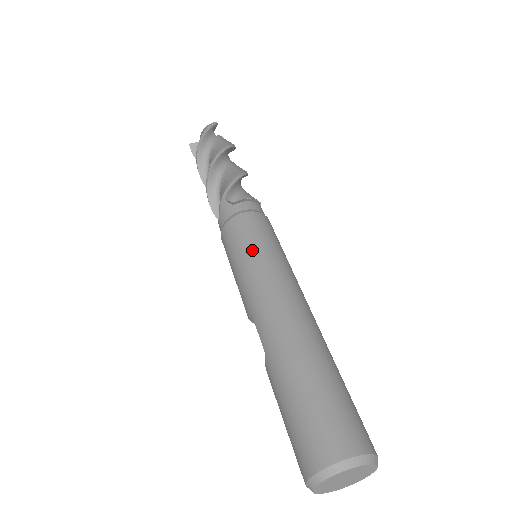
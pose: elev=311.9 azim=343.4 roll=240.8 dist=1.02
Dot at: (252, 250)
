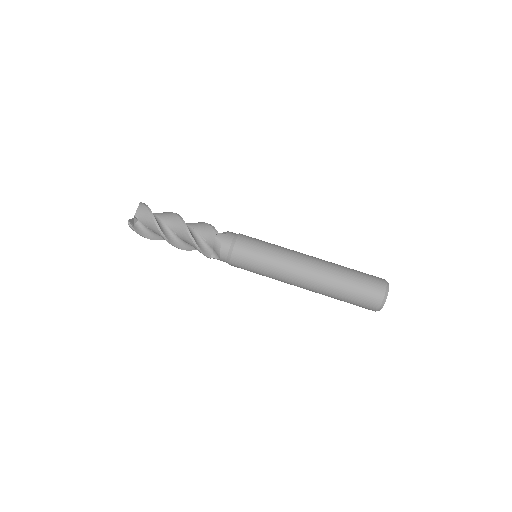
Dot at: (259, 273)
